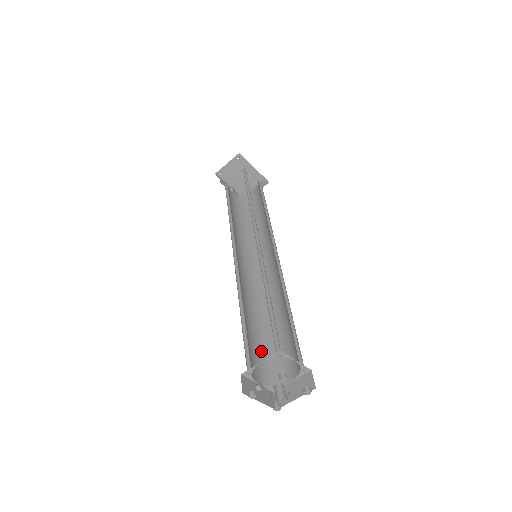
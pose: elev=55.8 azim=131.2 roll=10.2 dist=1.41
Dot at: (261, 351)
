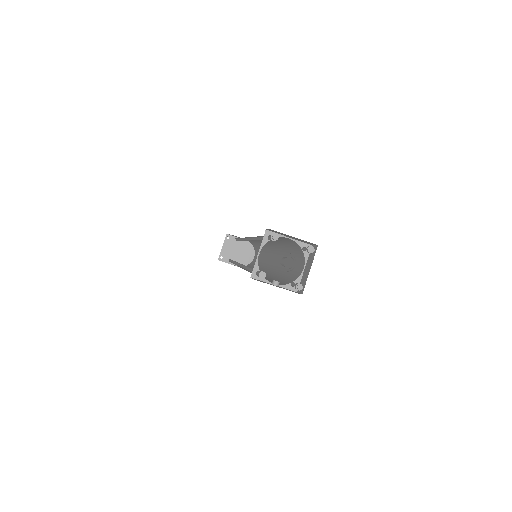
Dot at: occluded
